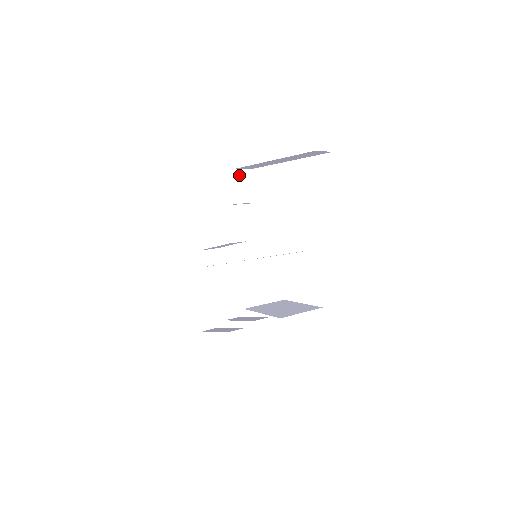
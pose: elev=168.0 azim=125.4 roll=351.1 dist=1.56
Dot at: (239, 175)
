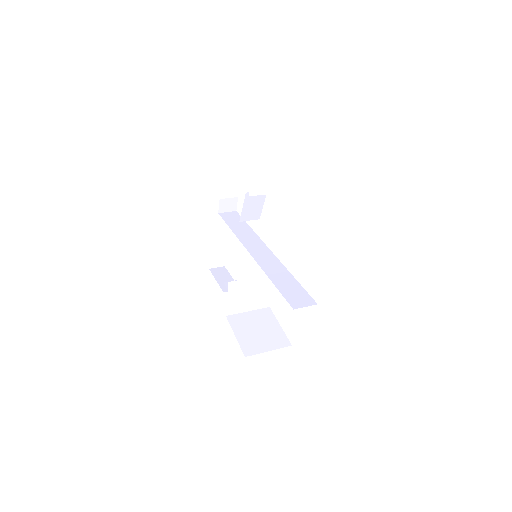
Dot at: (259, 167)
